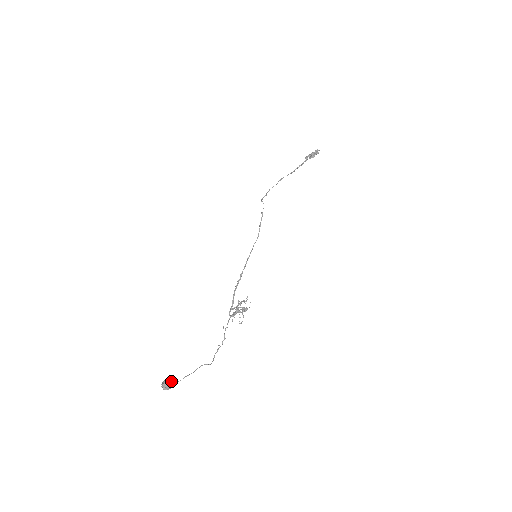
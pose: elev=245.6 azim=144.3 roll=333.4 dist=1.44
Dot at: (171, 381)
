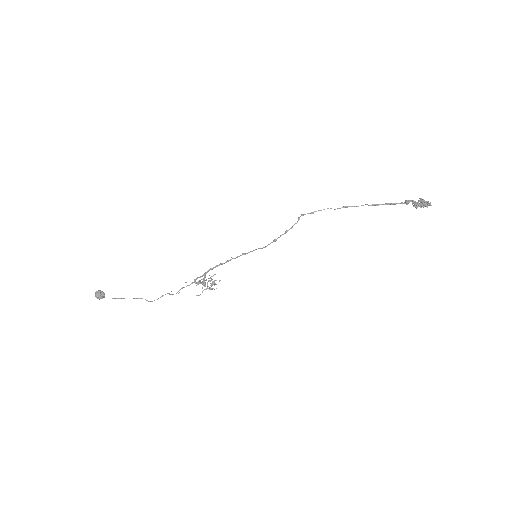
Dot at: (104, 295)
